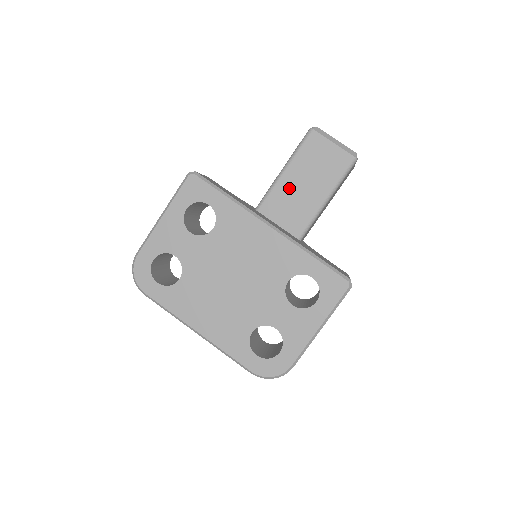
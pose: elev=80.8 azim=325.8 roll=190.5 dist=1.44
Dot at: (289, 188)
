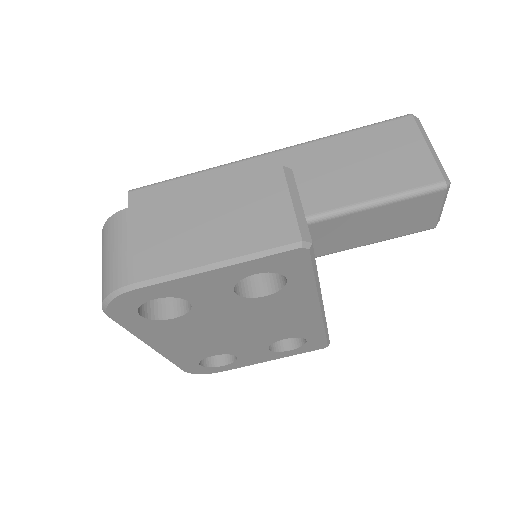
Dot at: (357, 223)
